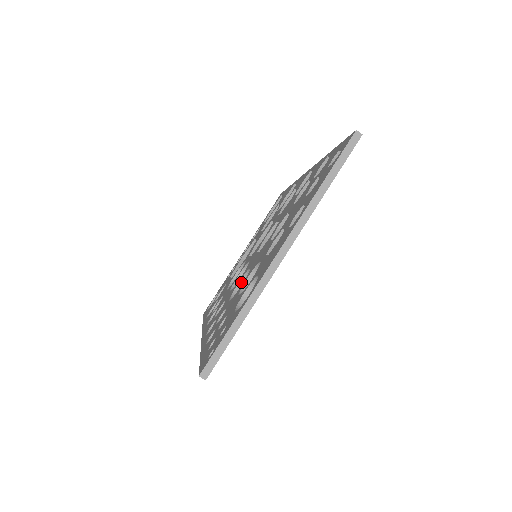
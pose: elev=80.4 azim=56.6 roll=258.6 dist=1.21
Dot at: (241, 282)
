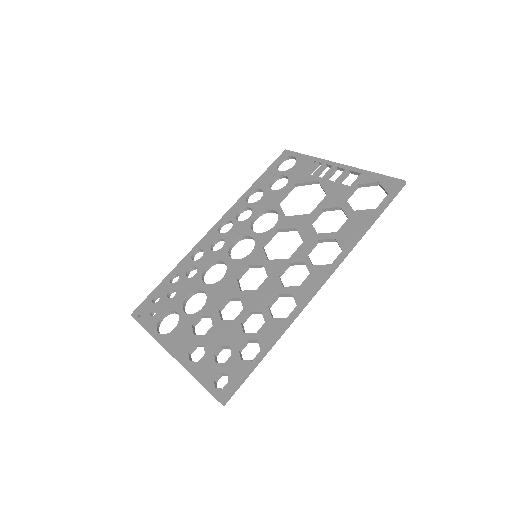
Dot at: (225, 264)
